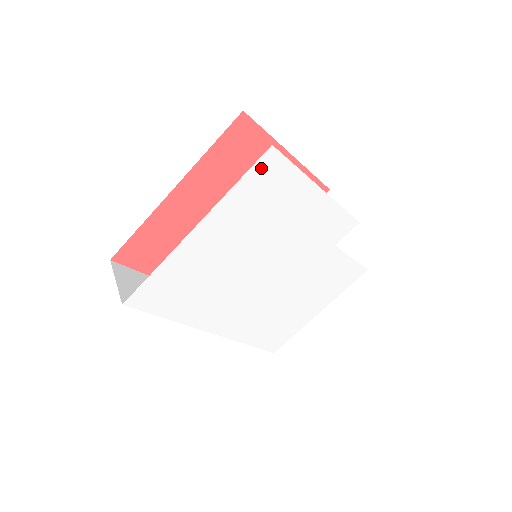
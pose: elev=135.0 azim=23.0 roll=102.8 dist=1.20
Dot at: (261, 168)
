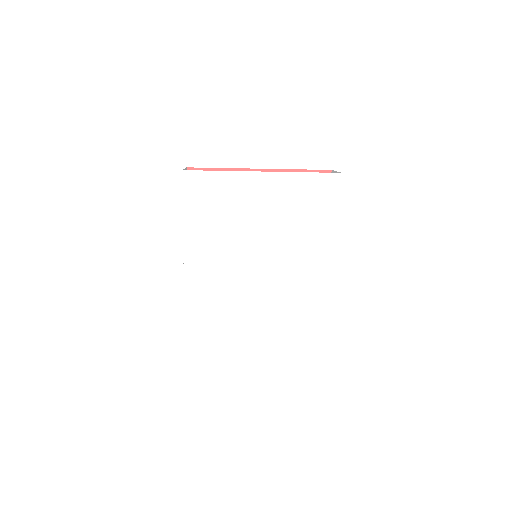
Dot at: (326, 180)
